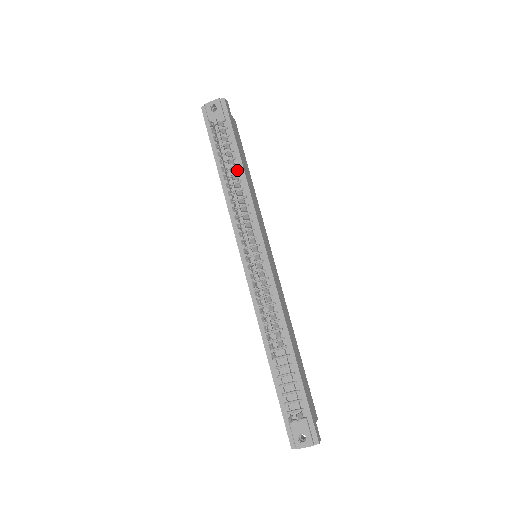
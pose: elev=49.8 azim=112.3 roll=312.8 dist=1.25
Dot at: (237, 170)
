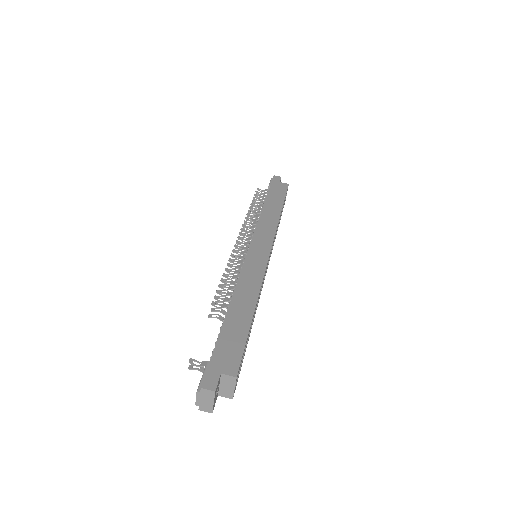
Dot at: occluded
